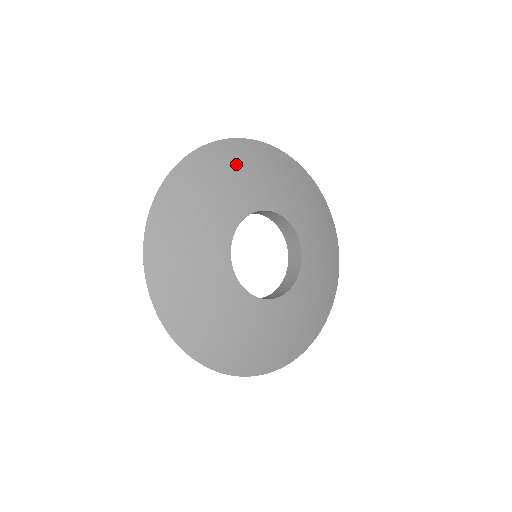
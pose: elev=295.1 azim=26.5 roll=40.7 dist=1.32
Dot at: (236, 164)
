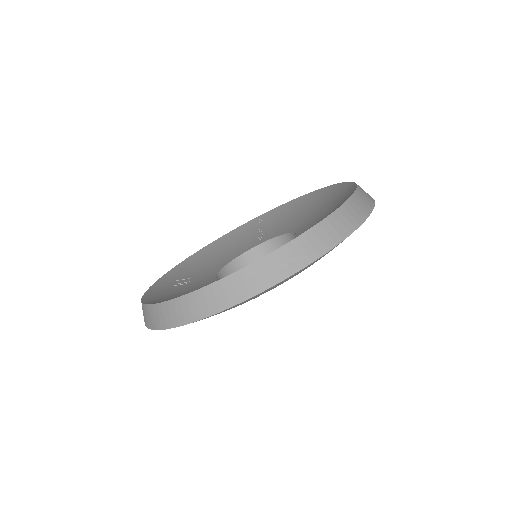
Dot at: occluded
